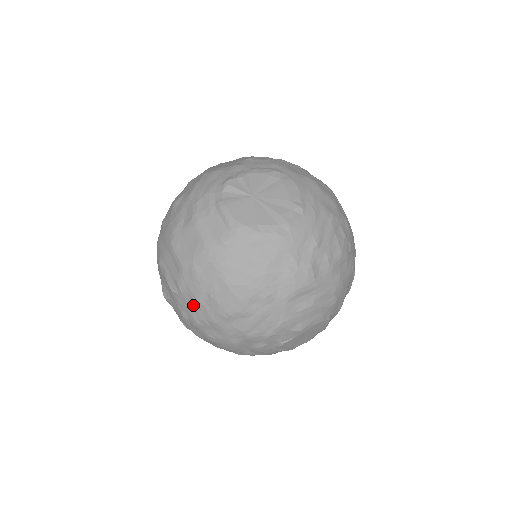
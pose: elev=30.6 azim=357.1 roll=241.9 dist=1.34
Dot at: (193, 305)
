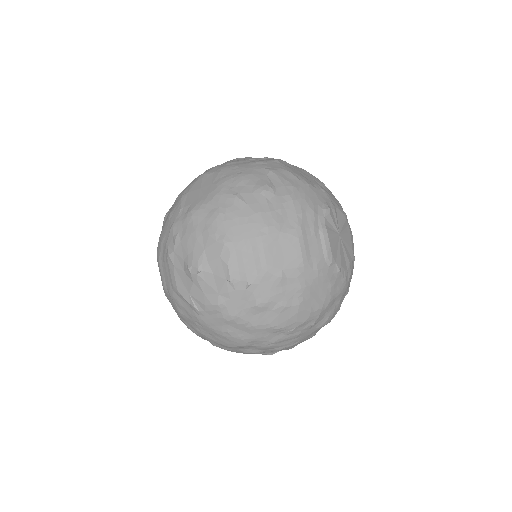
Dot at: (248, 305)
